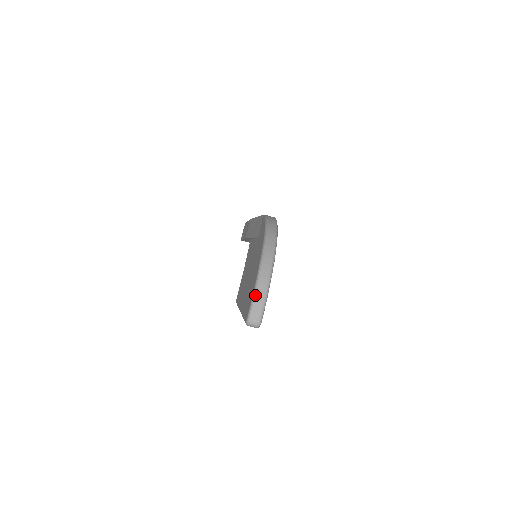
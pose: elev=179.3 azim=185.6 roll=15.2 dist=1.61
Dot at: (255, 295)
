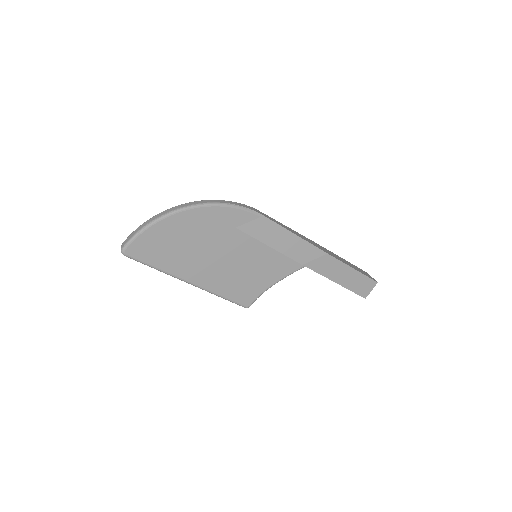
Dot at: (135, 230)
